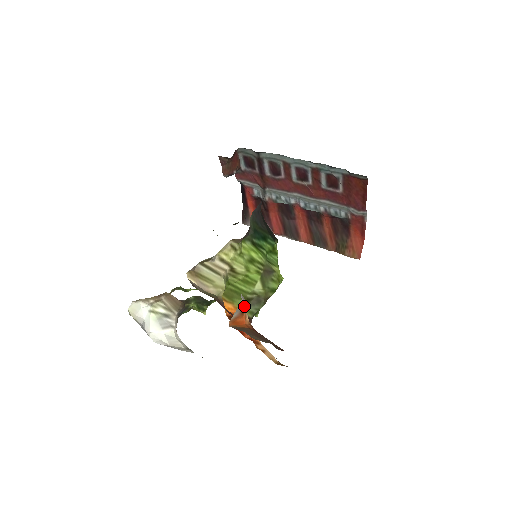
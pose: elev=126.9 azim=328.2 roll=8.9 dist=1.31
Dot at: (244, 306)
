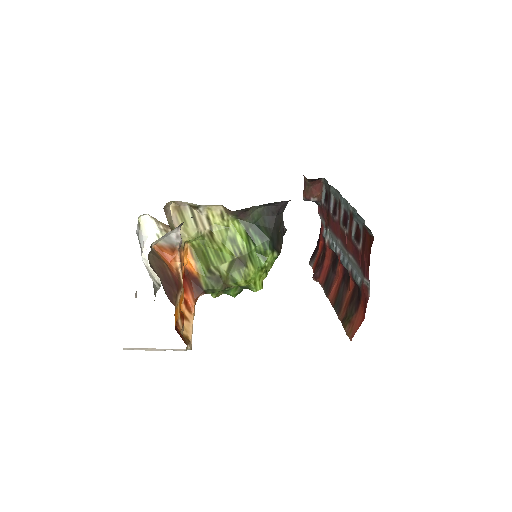
Dot at: (176, 245)
